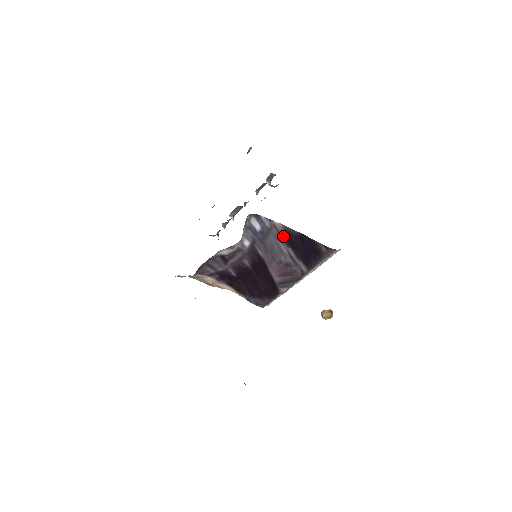
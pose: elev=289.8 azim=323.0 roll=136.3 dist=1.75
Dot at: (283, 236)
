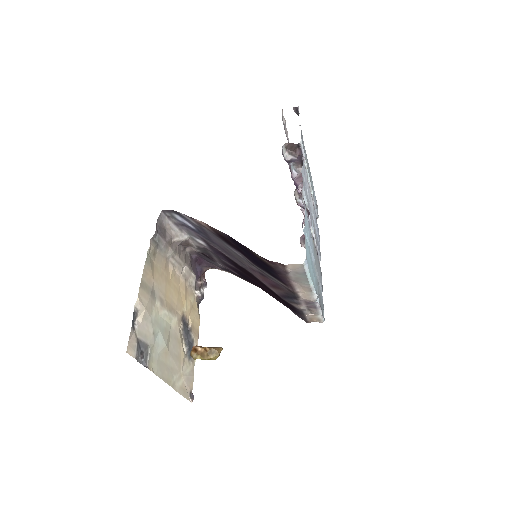
Dot at: (220, 237)
